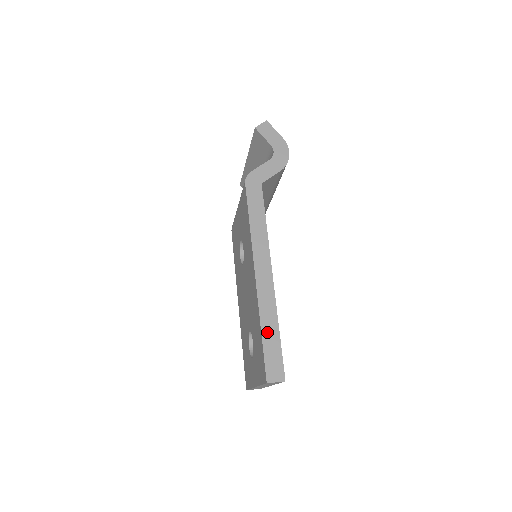
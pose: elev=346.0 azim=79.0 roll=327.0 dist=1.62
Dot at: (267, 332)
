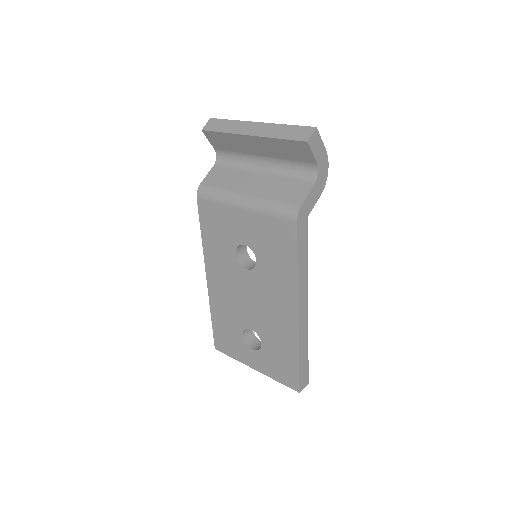
Dot at: (302, 357)
